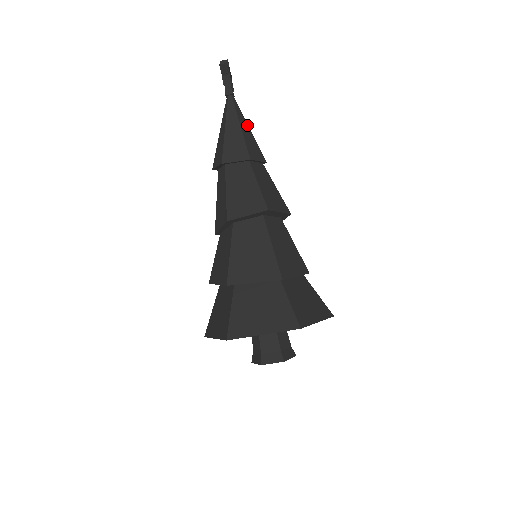
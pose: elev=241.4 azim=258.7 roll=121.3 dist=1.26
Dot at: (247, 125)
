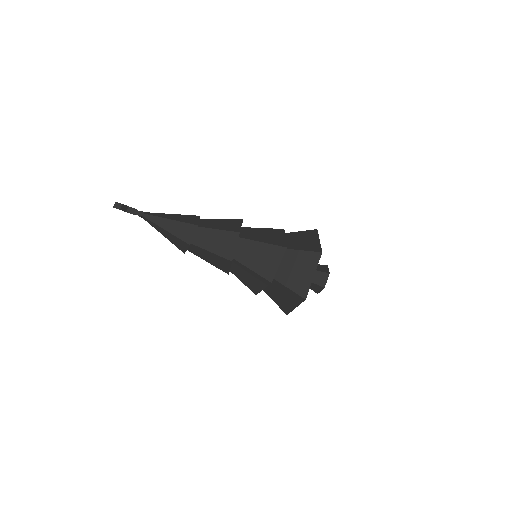
Dot at: (169, 215)
